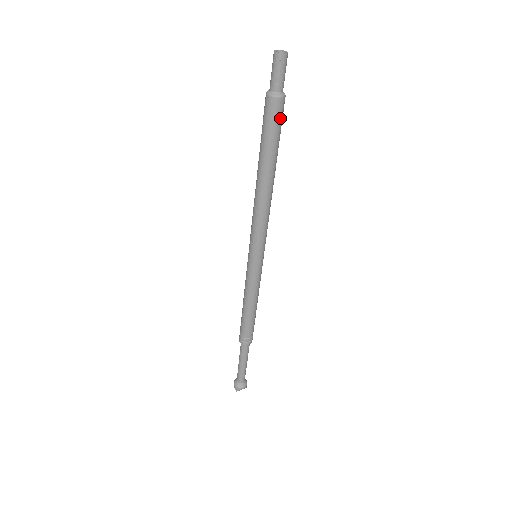
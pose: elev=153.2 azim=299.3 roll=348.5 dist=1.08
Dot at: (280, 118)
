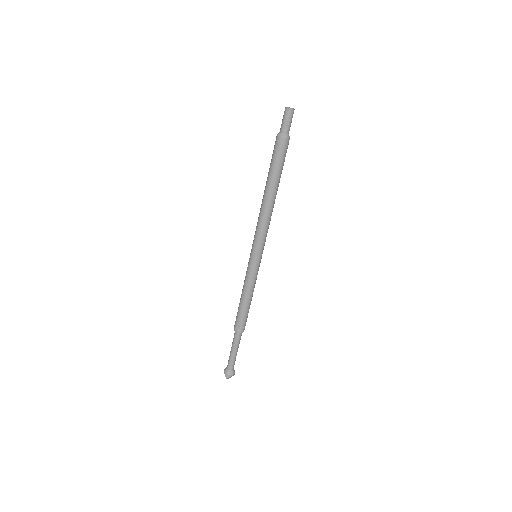
Dot at: (286, 152)
